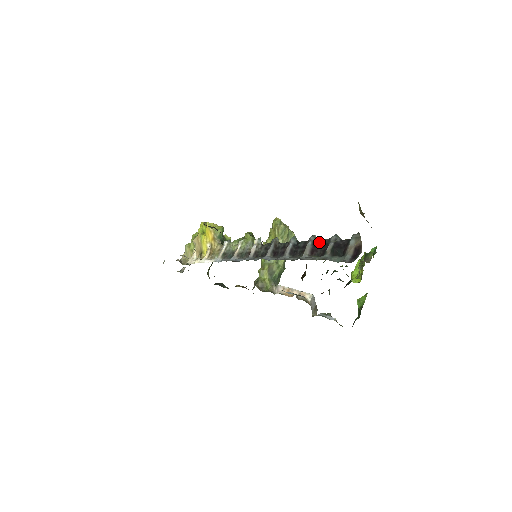
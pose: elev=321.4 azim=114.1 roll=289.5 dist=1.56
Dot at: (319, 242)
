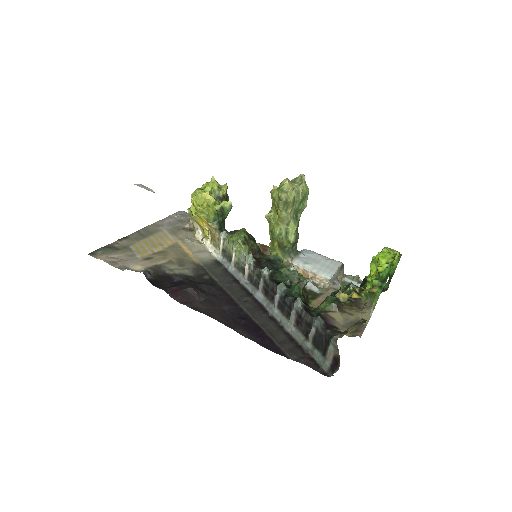
Dot at: (303, 314)
